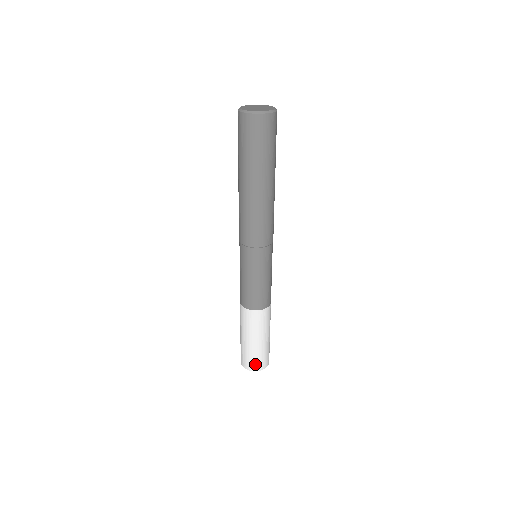
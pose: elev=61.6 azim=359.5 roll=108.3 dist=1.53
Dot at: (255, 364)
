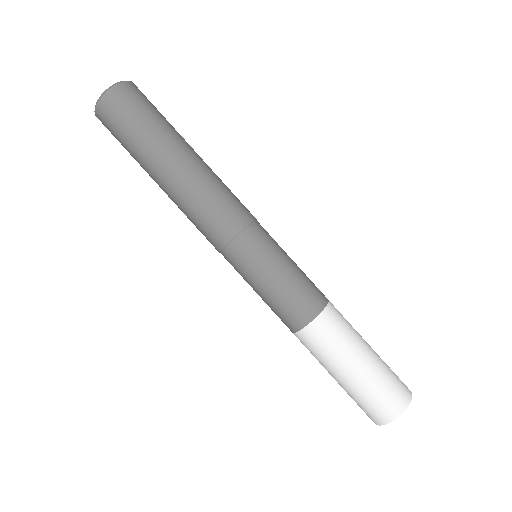
Dot at: (392, 401)
